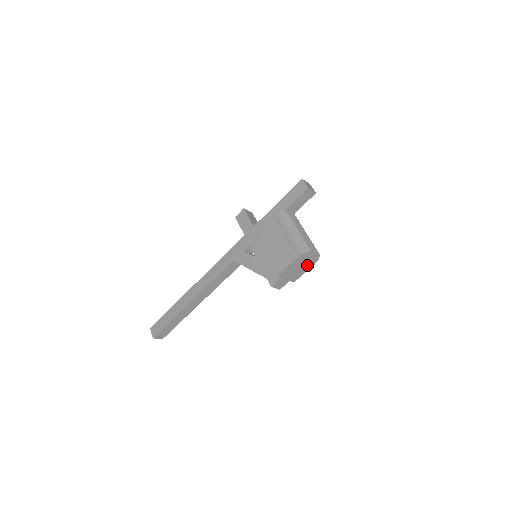
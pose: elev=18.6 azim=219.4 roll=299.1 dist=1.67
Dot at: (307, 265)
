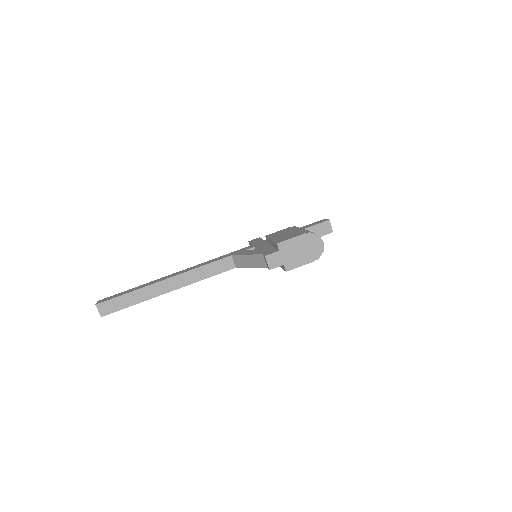
Dot at: (307, 256)
